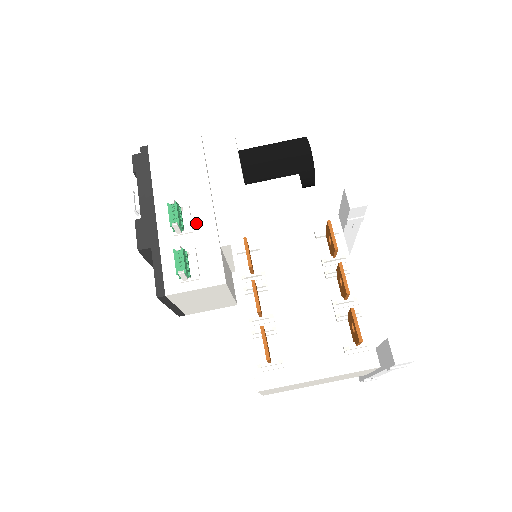
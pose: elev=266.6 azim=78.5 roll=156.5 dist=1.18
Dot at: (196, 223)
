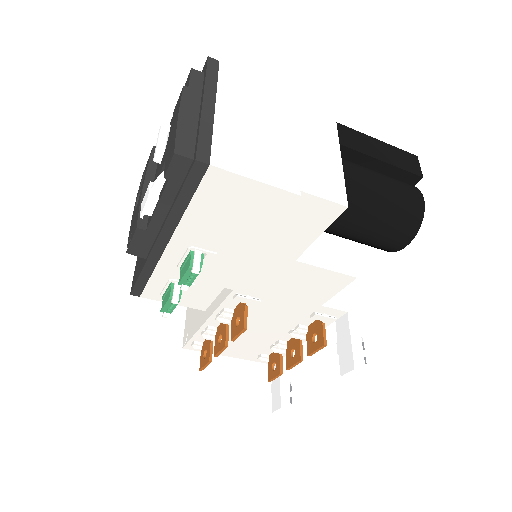
Dot at: (211, 269)
